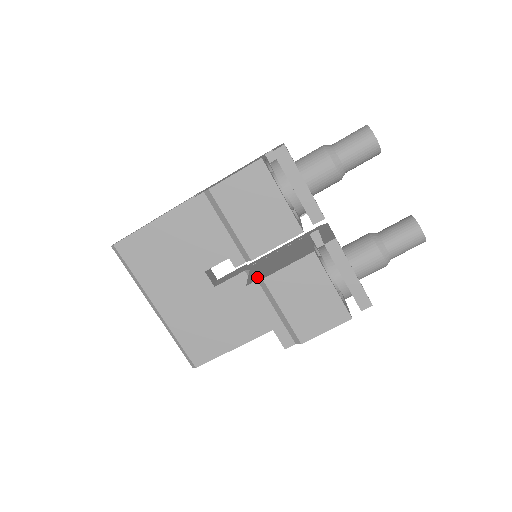
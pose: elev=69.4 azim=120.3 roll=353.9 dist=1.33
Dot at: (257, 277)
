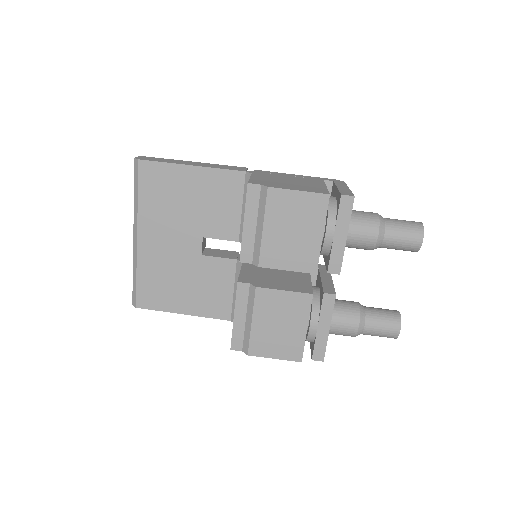
Dot at: (250, 280)
